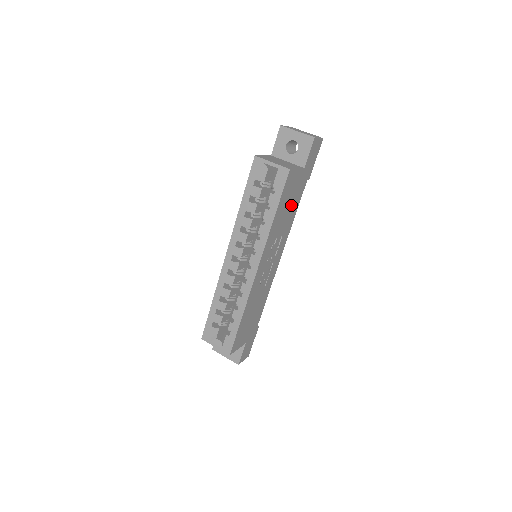
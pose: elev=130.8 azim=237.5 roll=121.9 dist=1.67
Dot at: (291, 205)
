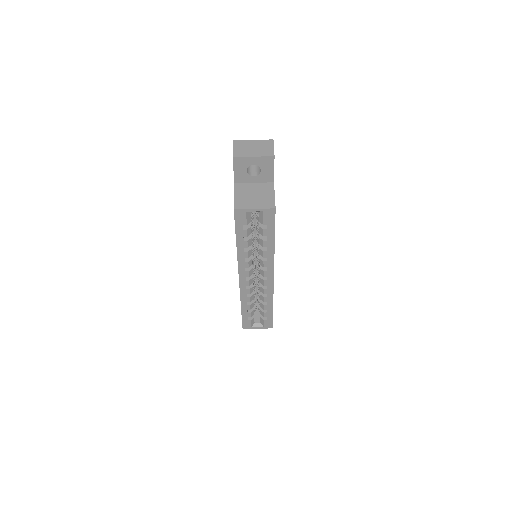
Dot at: occluded
